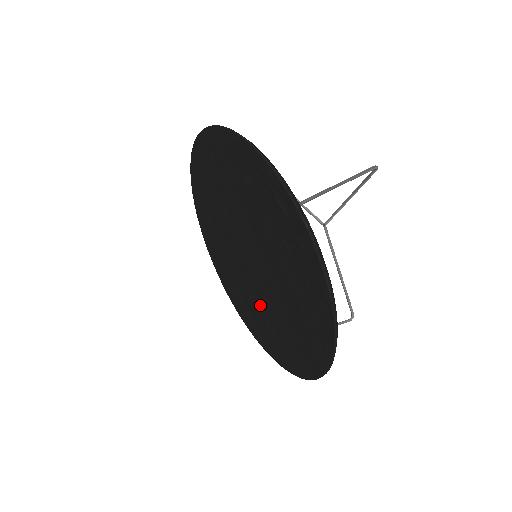
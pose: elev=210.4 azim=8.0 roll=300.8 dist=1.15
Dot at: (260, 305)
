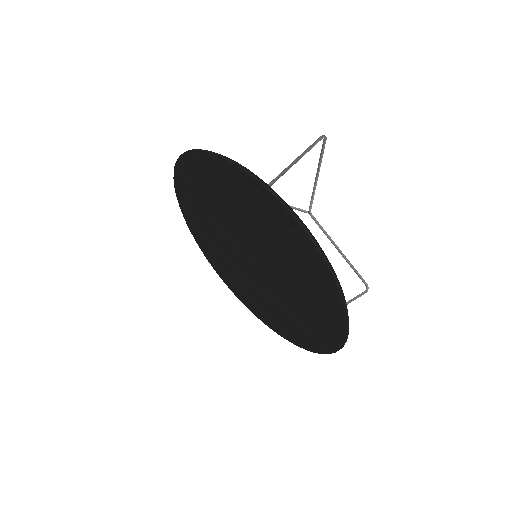
Dot at: (276, 301)
